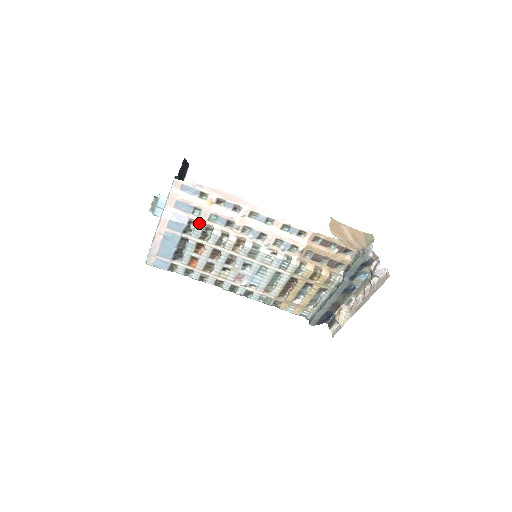
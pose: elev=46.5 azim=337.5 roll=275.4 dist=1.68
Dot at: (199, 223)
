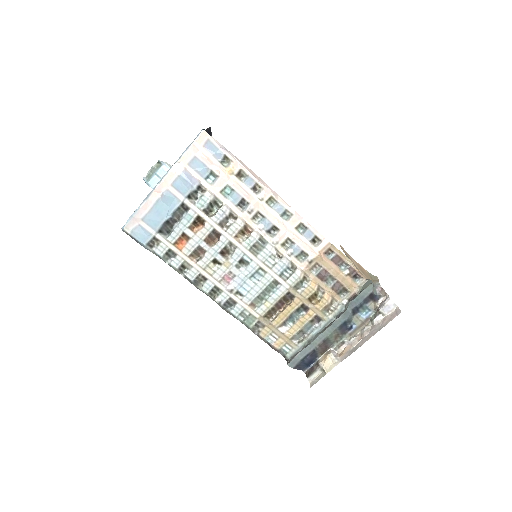
Dot at: (209, 192)
